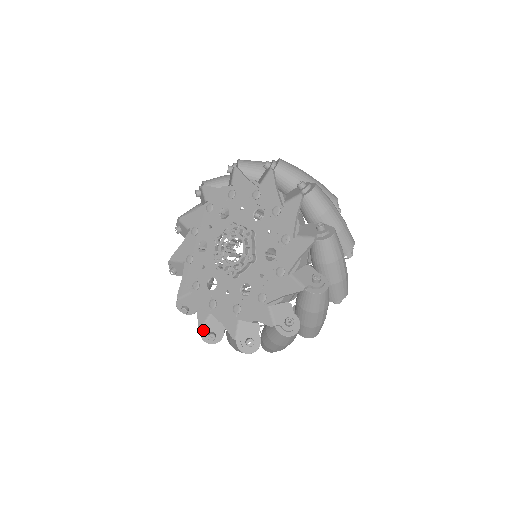
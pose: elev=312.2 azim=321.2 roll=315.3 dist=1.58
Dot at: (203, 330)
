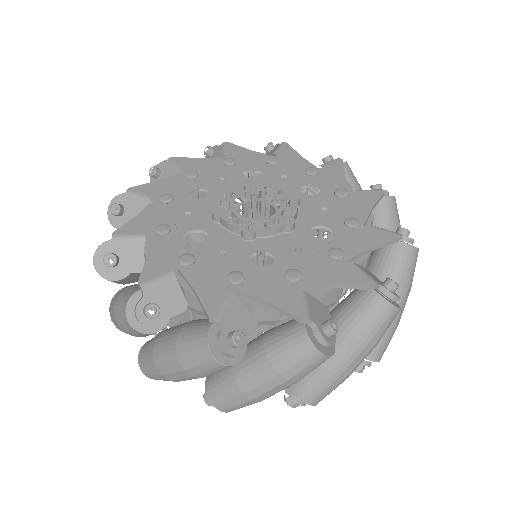
Dot at: (312, 321)
